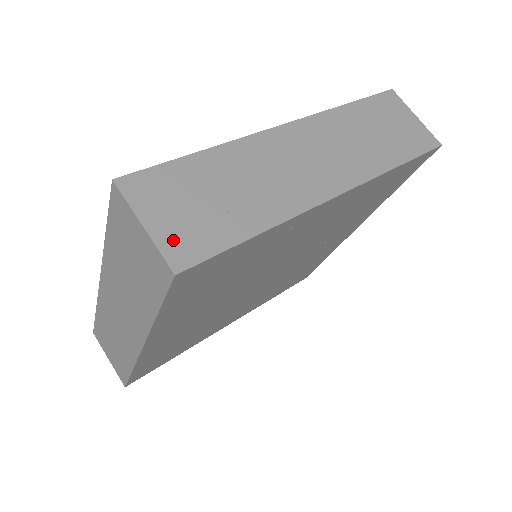
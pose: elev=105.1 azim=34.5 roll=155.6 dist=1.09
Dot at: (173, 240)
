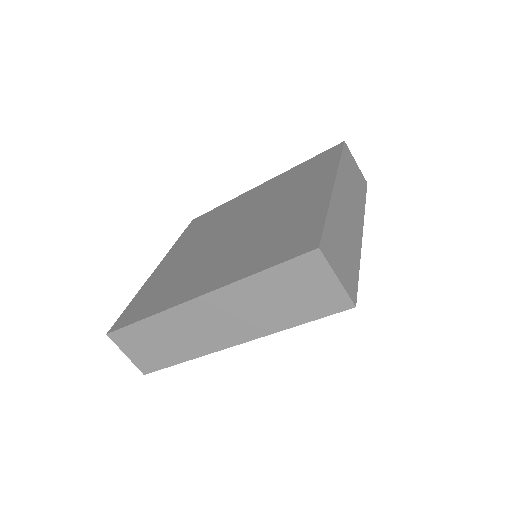
Dot at: (347, 284)
